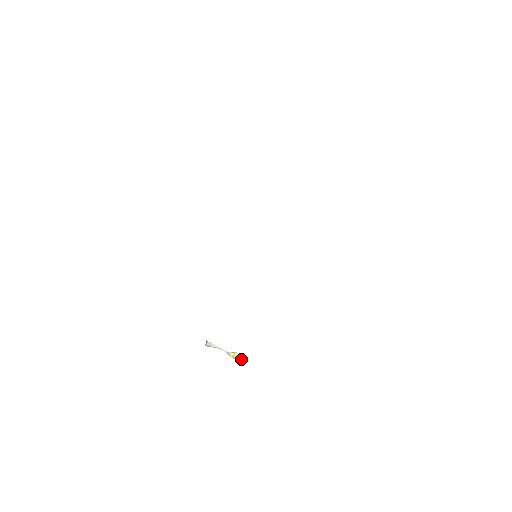
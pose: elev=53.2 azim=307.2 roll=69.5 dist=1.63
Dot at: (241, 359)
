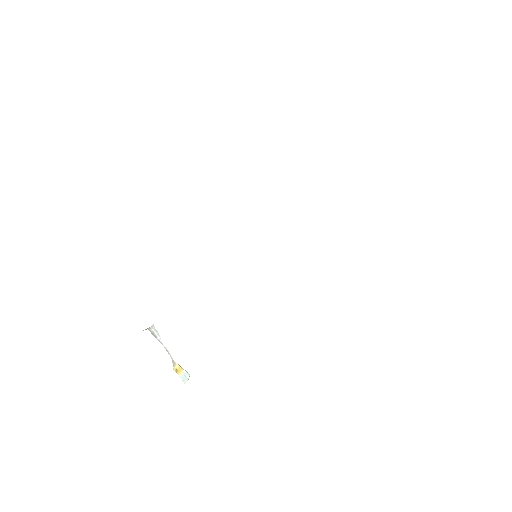
Dot at: (186, 381)
